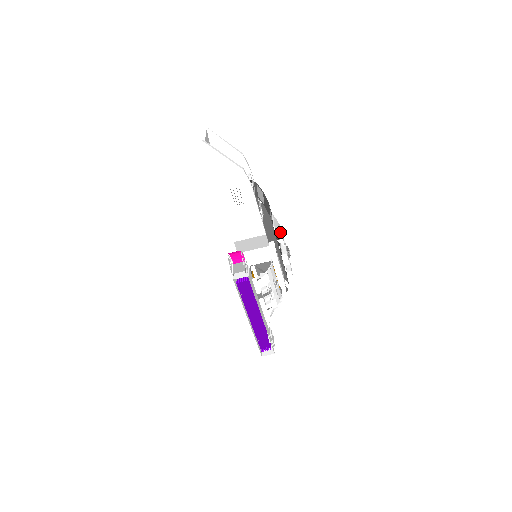
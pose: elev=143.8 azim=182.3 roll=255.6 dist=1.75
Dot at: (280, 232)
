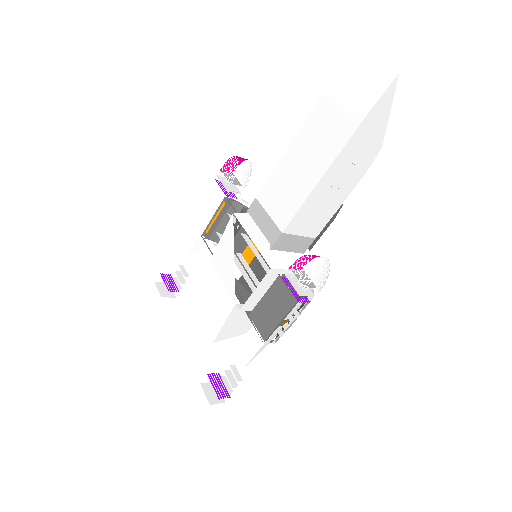
Dot at: occluded
